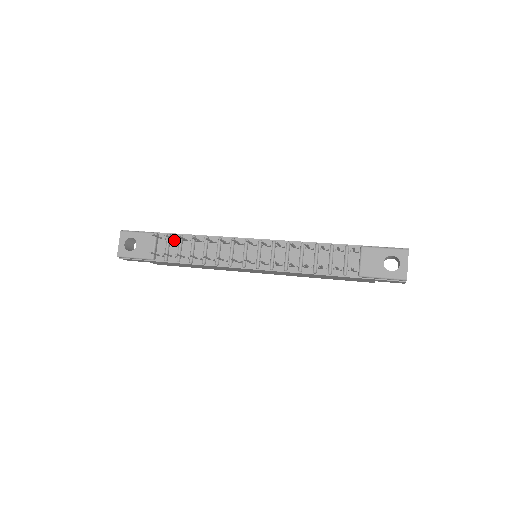
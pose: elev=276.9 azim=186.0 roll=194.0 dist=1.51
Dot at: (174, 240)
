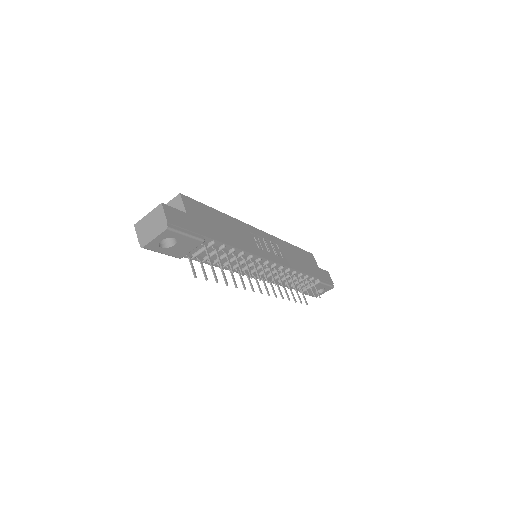
Dot at: (213, 246)
